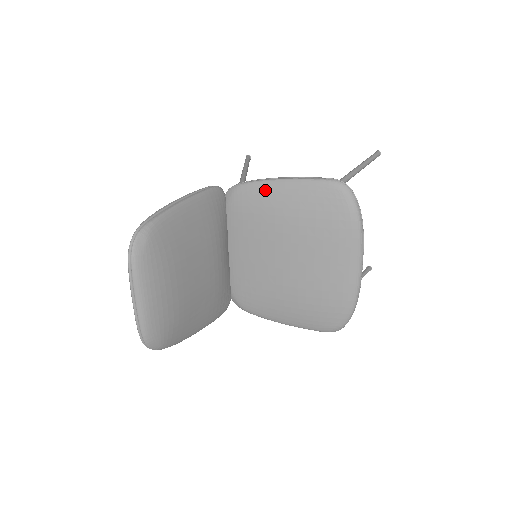
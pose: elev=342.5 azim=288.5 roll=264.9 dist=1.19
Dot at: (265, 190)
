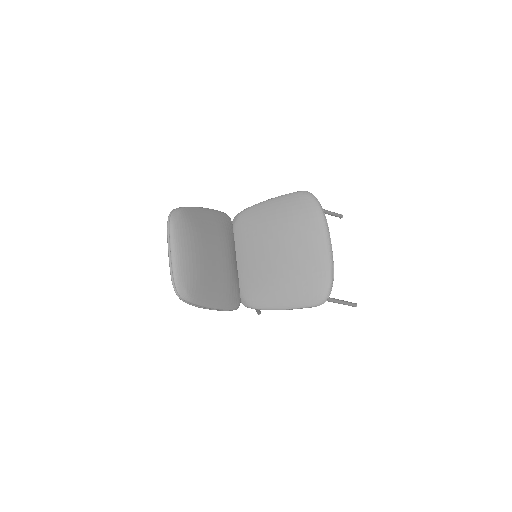
Dot at: (258, 208)
